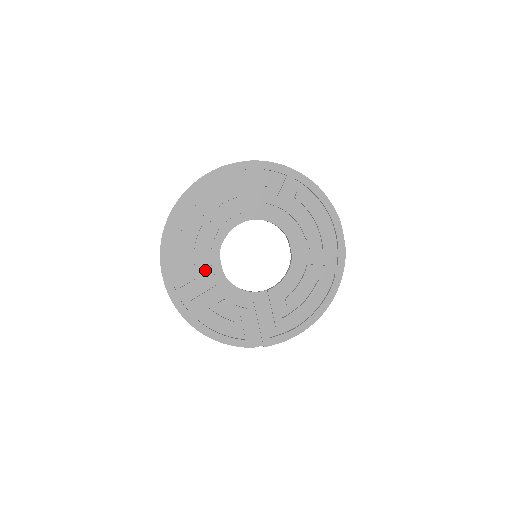
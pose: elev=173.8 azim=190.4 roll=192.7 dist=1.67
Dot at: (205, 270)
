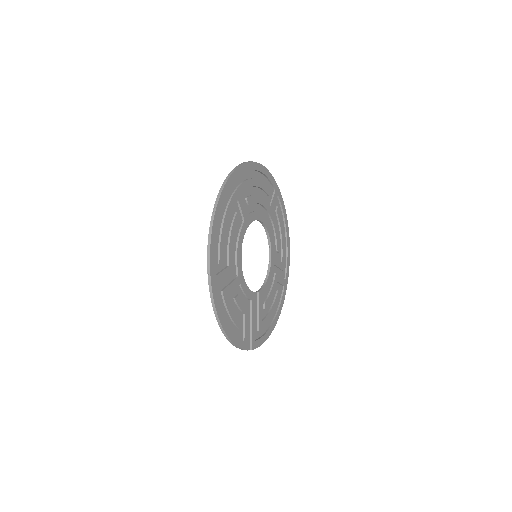
Dot at: (231, 260)
